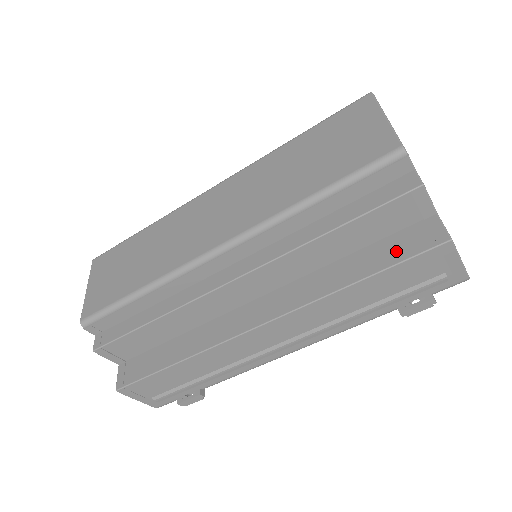
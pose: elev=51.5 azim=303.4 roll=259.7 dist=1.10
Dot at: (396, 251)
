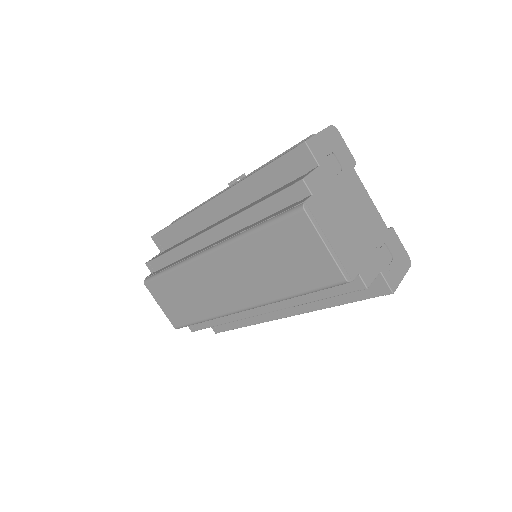
Dot at: (359, 292)
